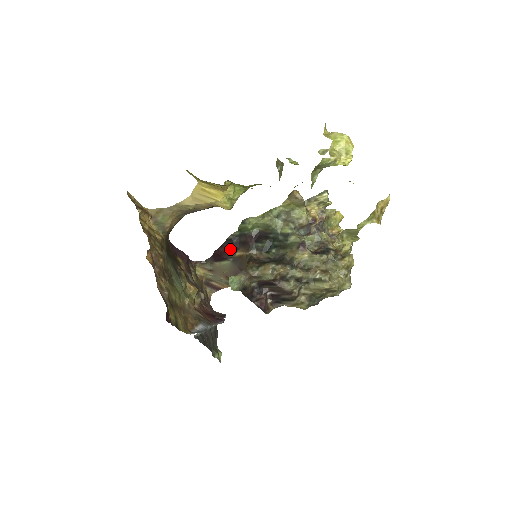
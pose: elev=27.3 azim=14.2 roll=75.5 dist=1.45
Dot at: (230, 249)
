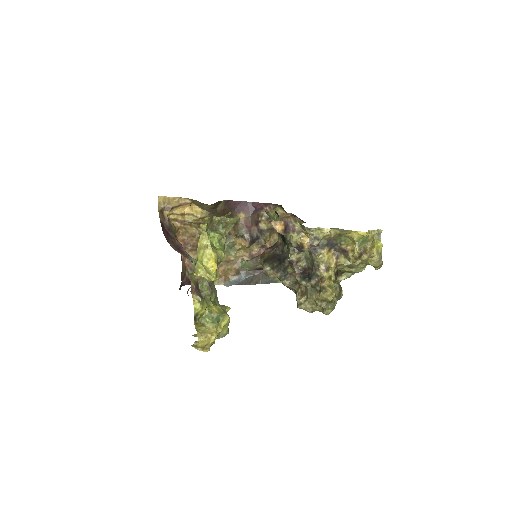
Dot at: occluded
